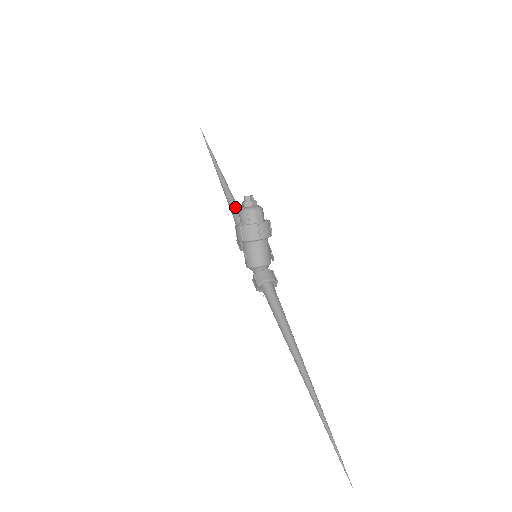
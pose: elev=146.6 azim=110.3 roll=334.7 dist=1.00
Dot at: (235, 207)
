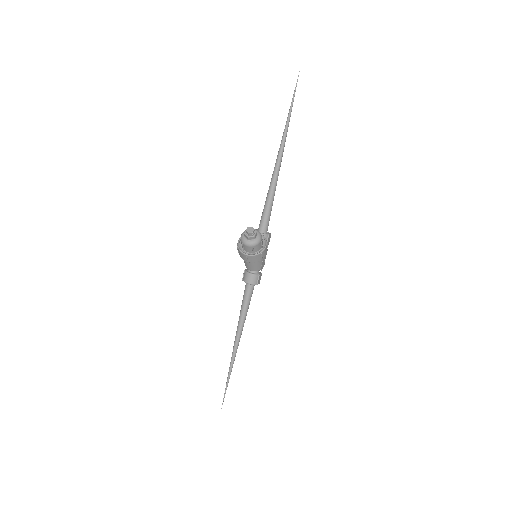
Dot at: (268, 201)
